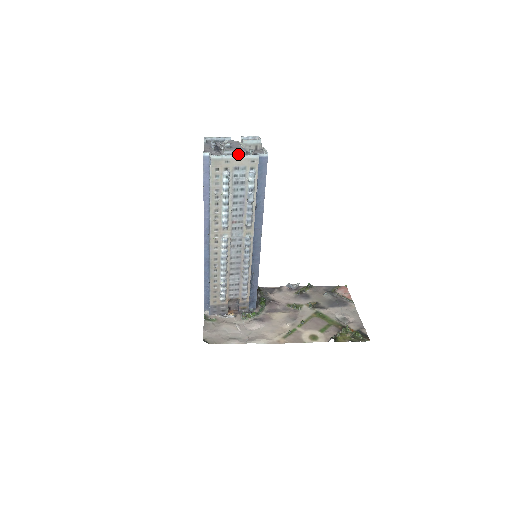
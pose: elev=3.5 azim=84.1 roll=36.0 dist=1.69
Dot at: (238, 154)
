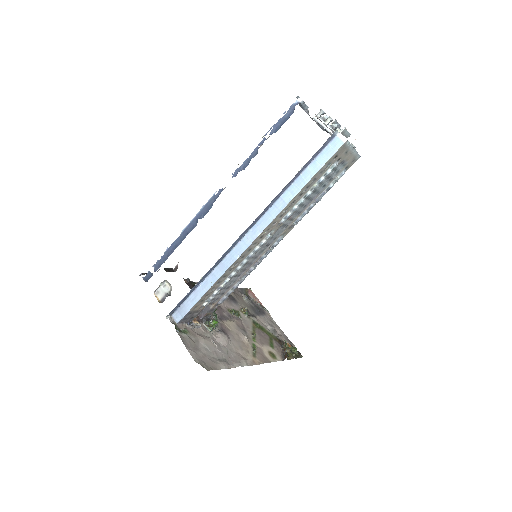
Dot at: occluded
